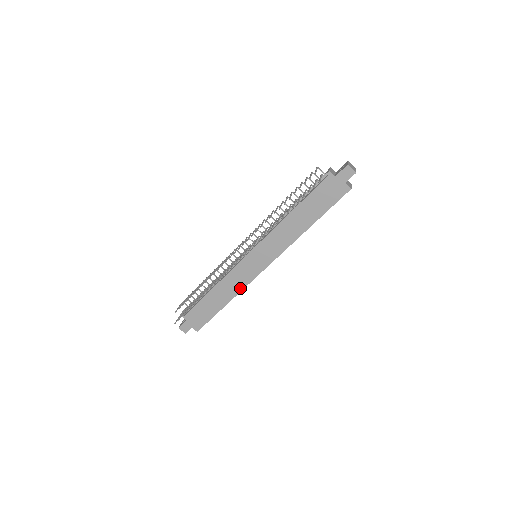
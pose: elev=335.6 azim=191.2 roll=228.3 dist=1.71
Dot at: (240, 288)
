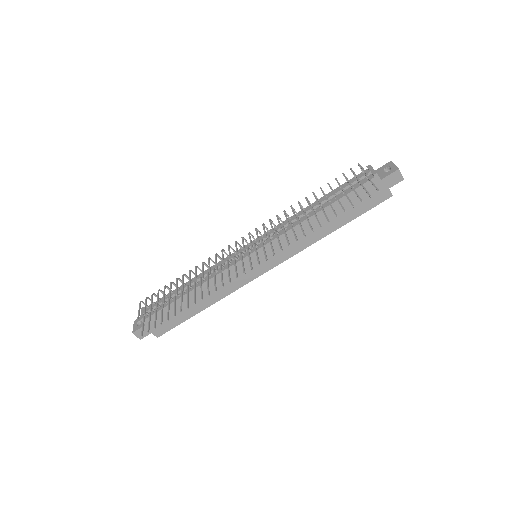
Dot at: (228, 291)
